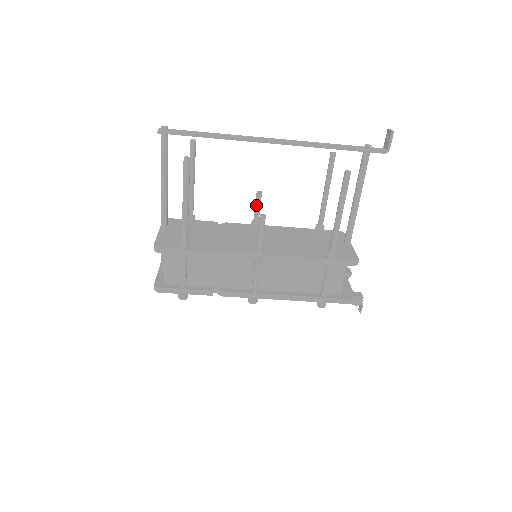
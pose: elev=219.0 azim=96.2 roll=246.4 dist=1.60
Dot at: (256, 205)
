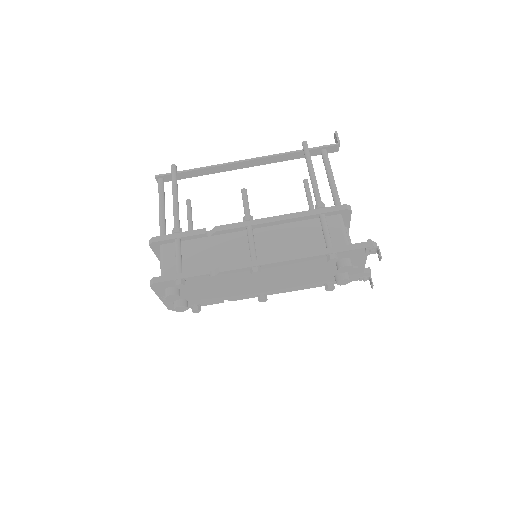
Dot at: occluded
